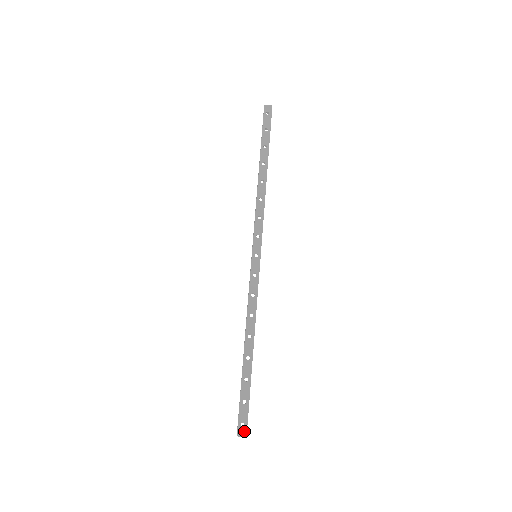
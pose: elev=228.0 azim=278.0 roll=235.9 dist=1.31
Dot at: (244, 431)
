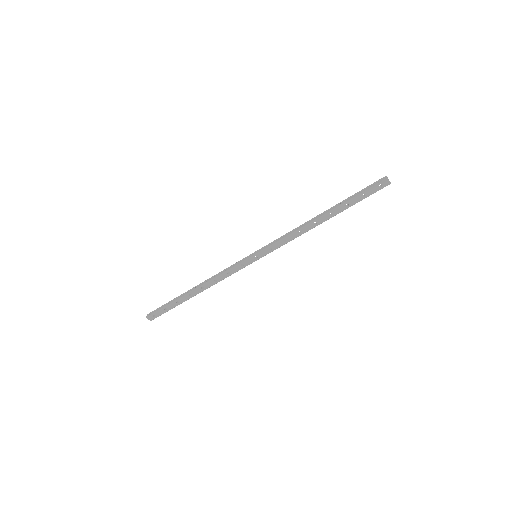
Dot at: (152, 318)
